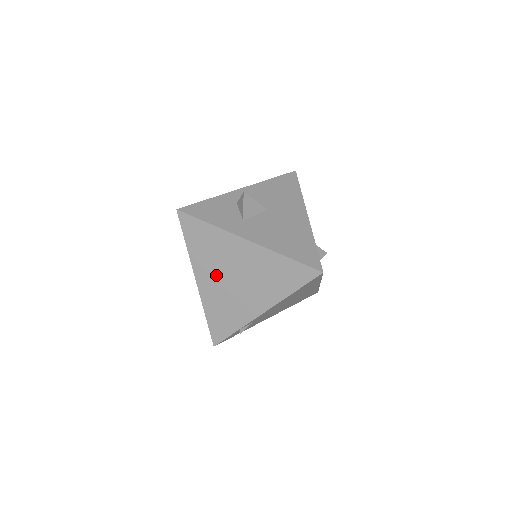
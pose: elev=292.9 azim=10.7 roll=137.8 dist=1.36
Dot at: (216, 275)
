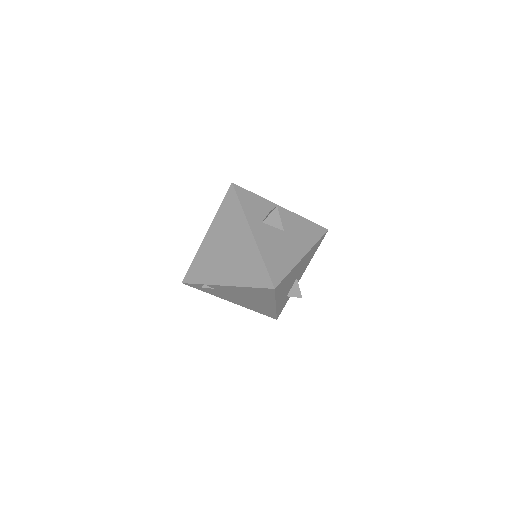
Dot at: (219, 240)
